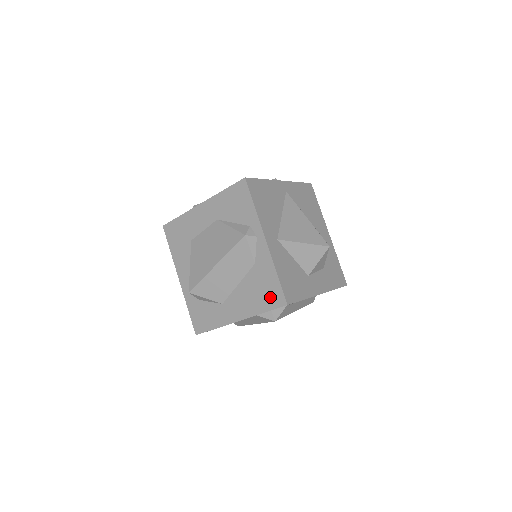
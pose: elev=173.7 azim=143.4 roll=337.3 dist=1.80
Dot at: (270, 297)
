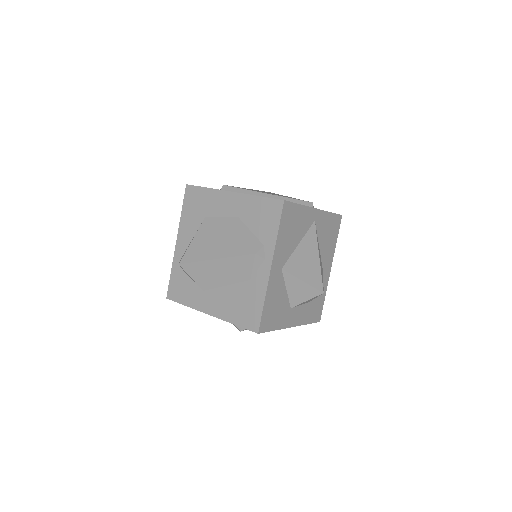
Dot at: (247, 316)
